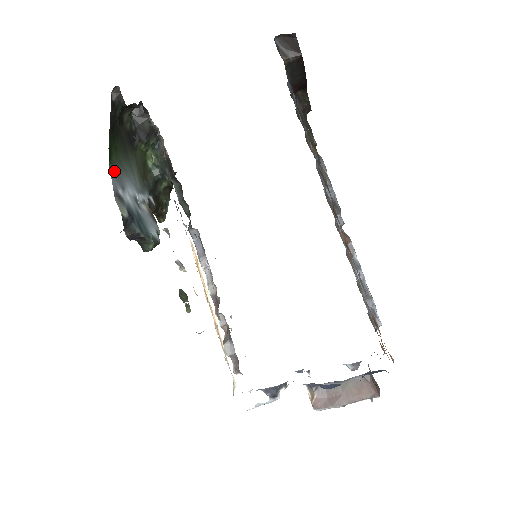
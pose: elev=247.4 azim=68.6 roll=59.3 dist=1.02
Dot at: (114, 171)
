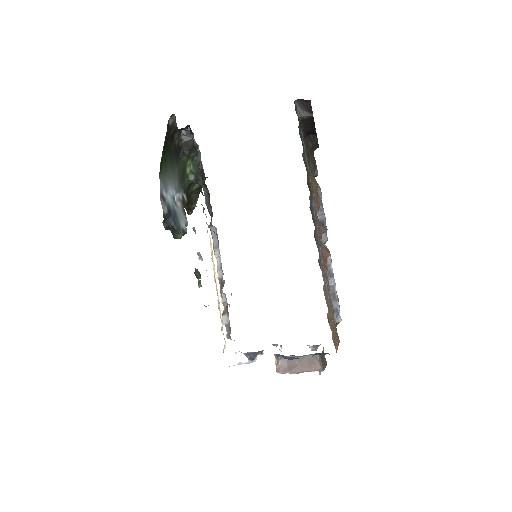
Dot at: (162, 177)
